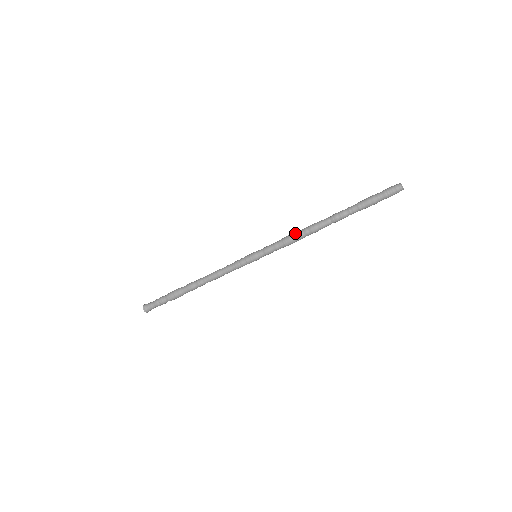
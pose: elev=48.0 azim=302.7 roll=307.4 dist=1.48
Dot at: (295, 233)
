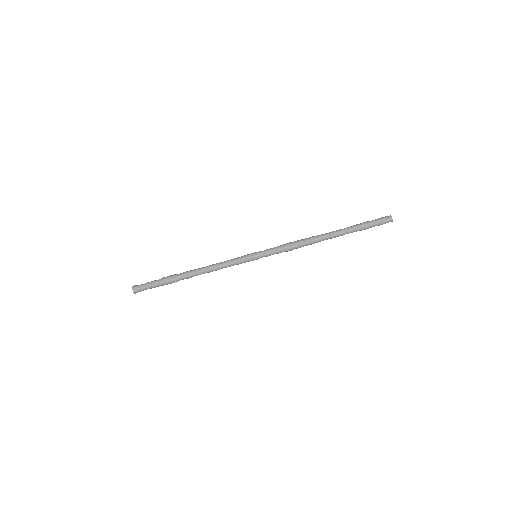
Dot at: (296, 242)
